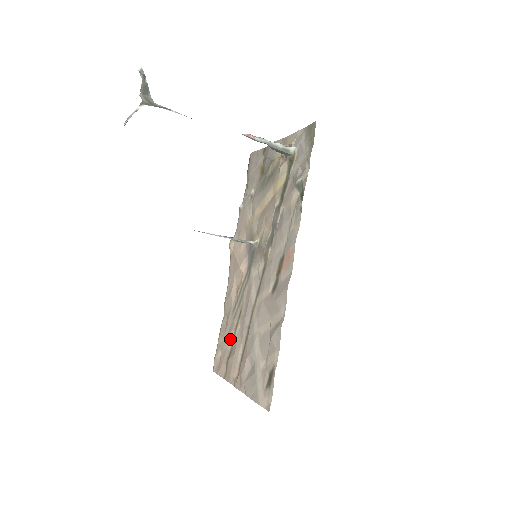
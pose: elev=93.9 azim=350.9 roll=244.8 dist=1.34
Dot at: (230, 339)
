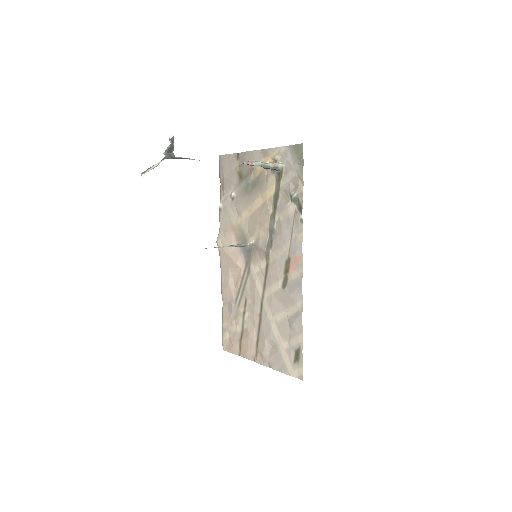
Dot at: (238, 324)
